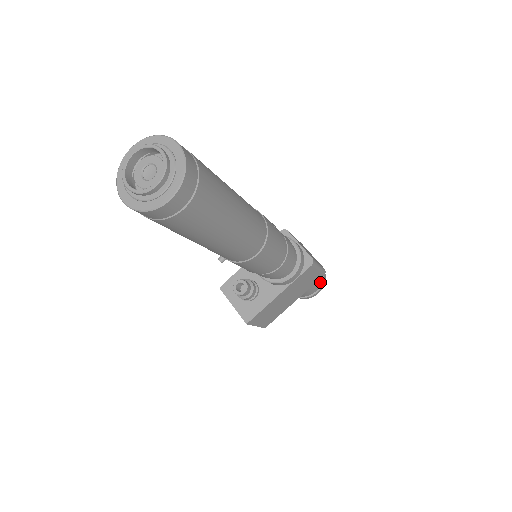
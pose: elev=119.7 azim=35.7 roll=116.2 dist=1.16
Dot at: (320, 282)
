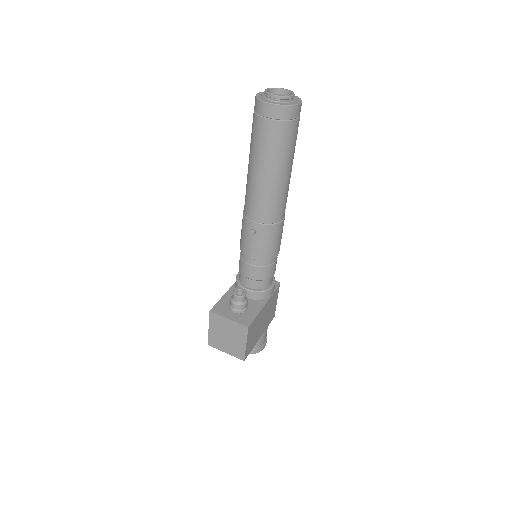
Dot at: occluded
